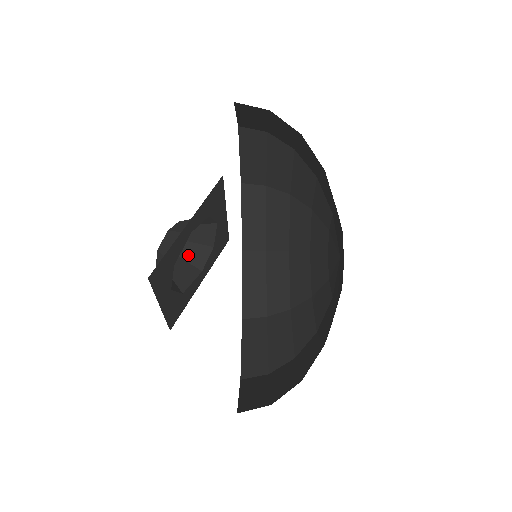
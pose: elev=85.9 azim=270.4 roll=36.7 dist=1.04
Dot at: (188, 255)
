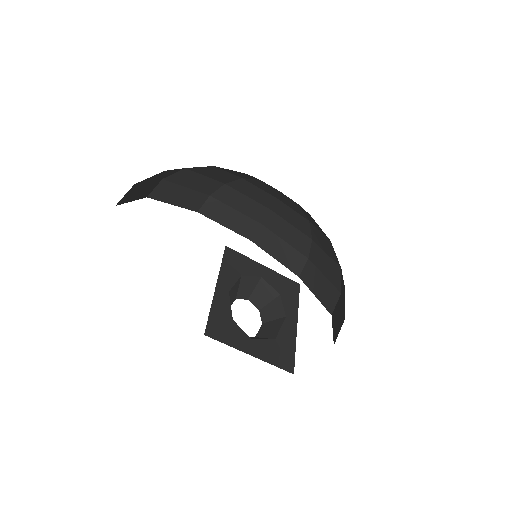
Dot at: (269, 316)
